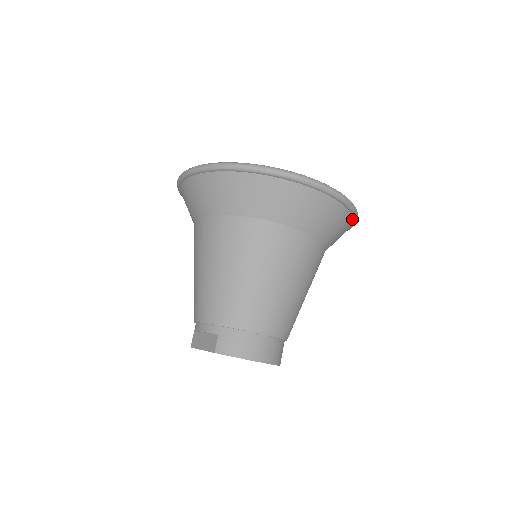
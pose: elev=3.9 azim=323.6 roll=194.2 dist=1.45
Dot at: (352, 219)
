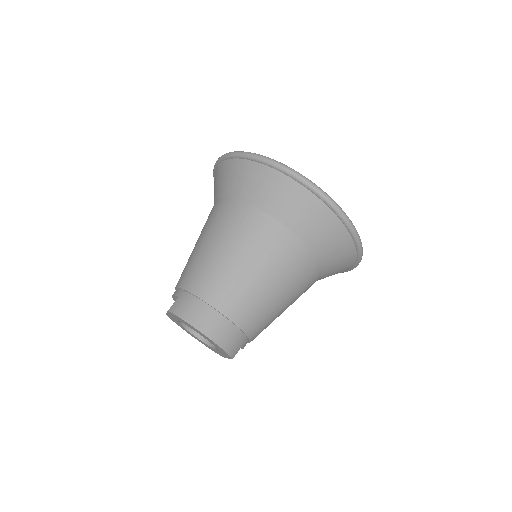
Dot at: (350, 236)
